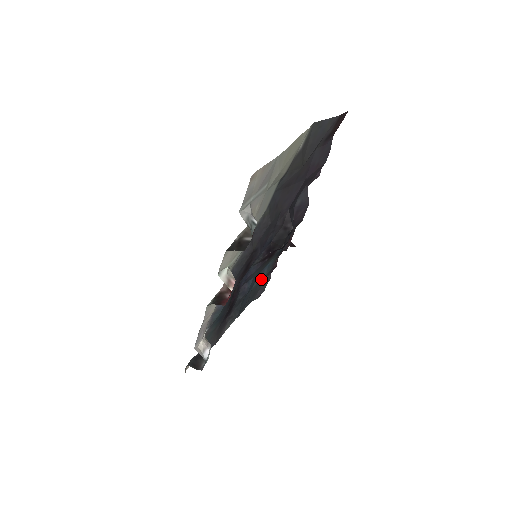
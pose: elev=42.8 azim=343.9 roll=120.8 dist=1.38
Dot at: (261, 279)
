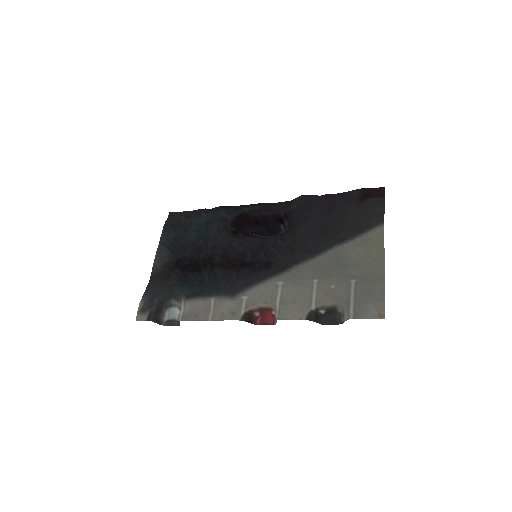
Dot at: (198, 221)
